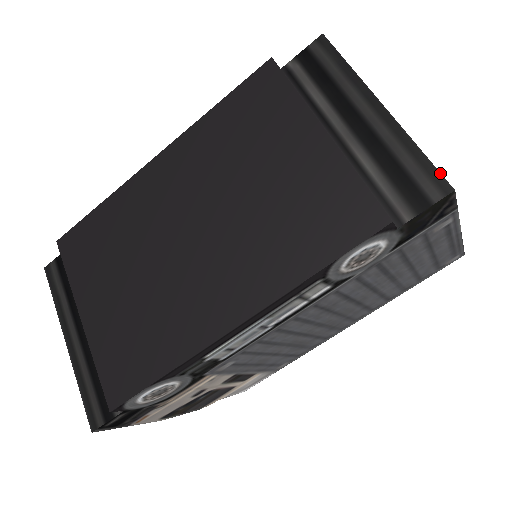
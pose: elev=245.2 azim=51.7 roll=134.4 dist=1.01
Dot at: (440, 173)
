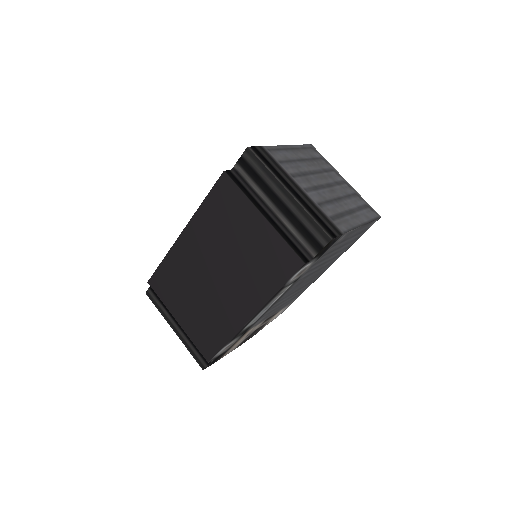
Dot at: (323, 231)
